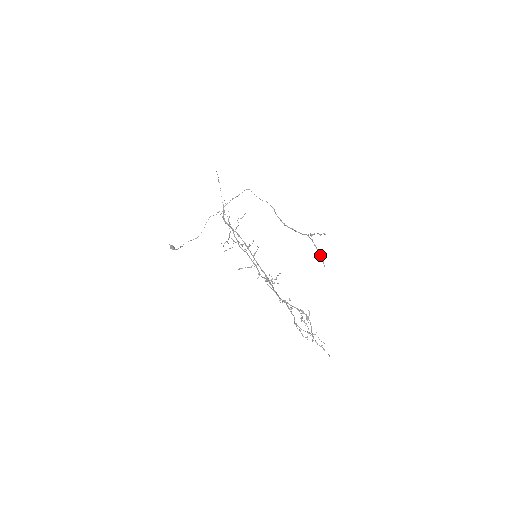
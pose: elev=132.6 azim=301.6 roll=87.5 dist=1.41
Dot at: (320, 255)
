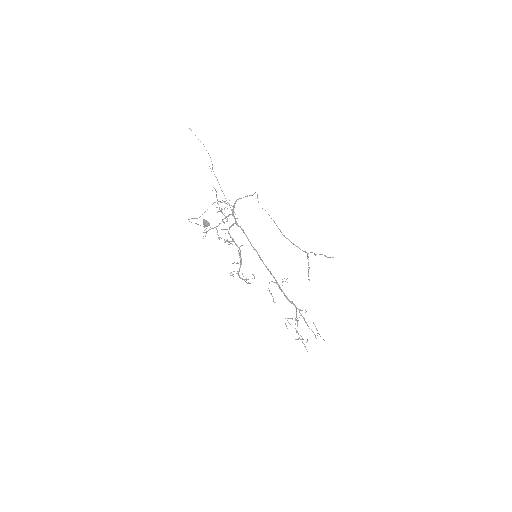
Dot at: (308, 271)
